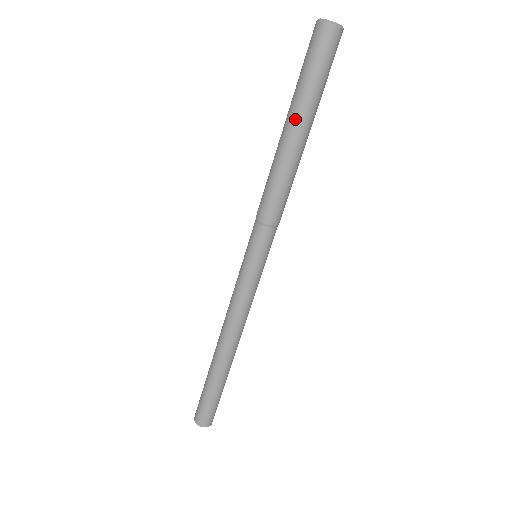
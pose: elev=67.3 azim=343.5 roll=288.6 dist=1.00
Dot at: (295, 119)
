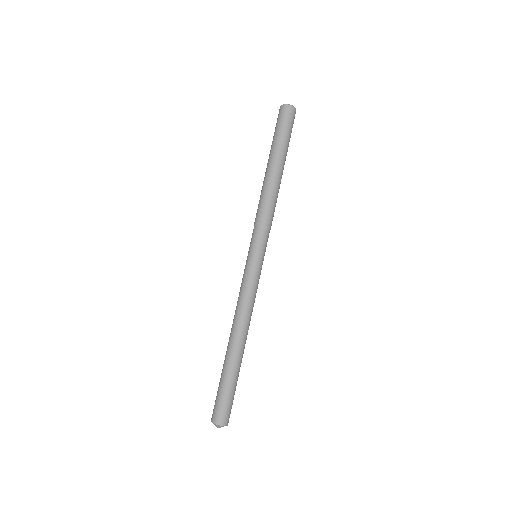
Dot at: (275, 157)
